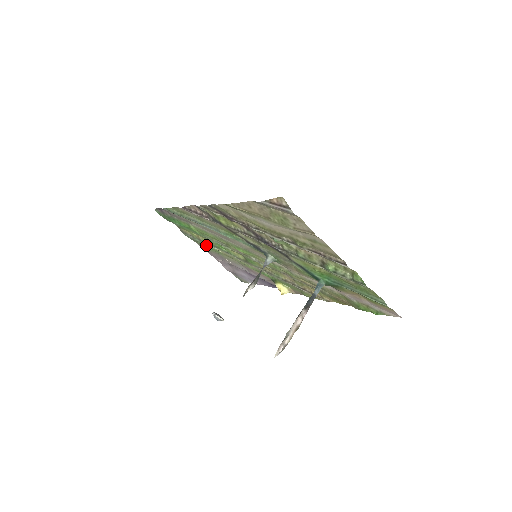
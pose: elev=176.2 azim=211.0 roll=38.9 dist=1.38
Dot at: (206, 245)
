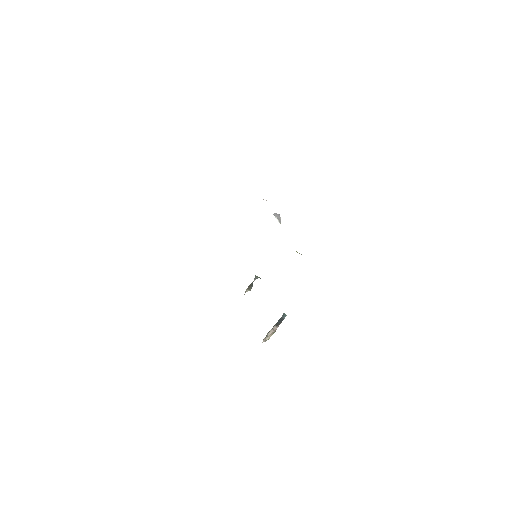
Dot at: occluded
